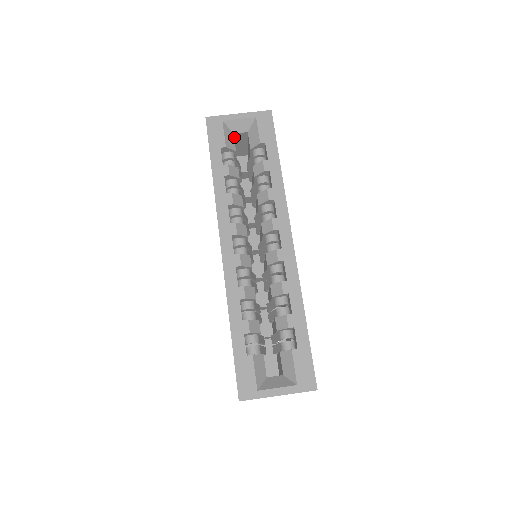
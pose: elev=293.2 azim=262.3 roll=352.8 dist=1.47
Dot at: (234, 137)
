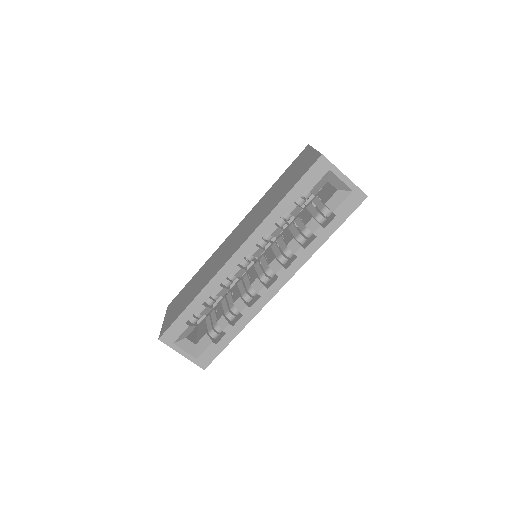
Dot at: occluded
